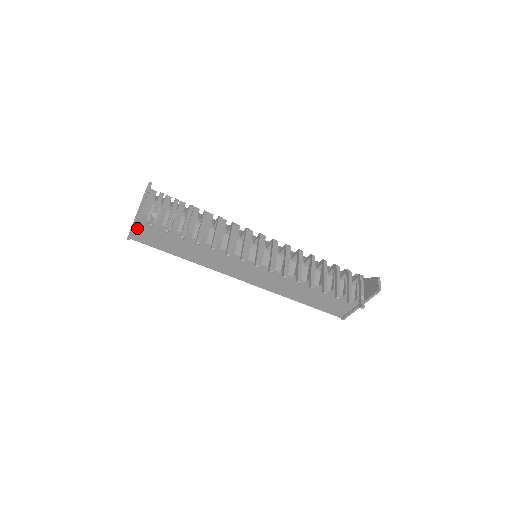
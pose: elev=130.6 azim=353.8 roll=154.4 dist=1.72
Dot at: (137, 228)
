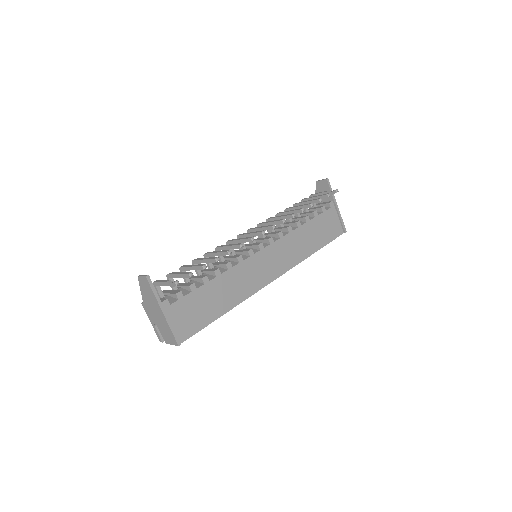
Dot at: (173, 324)
